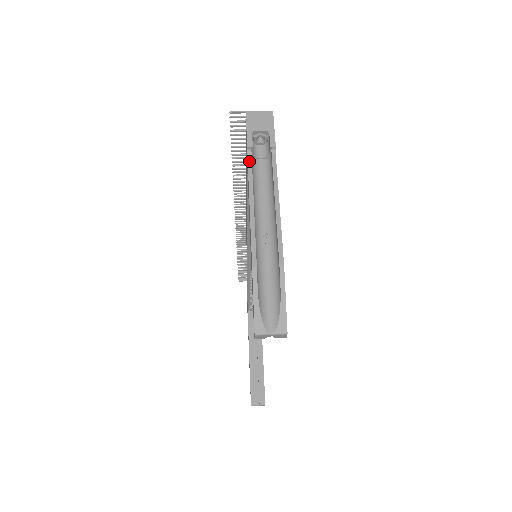
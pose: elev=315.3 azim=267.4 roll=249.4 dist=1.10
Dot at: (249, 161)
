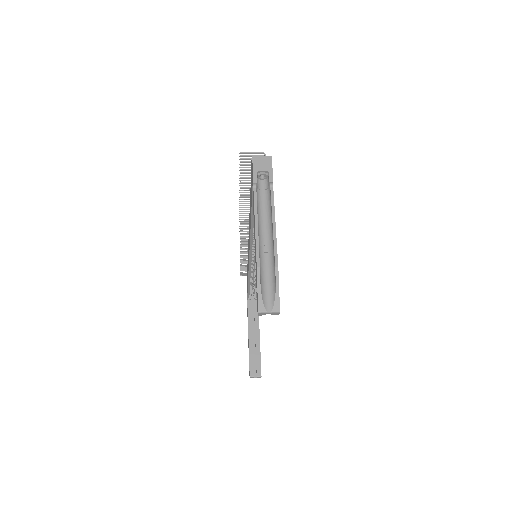
Dot at: (255, 192)
